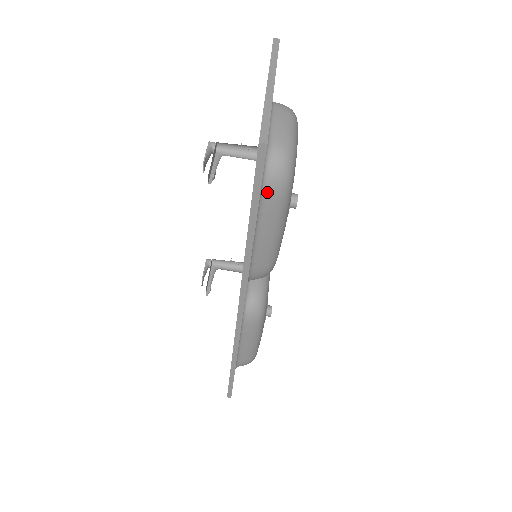
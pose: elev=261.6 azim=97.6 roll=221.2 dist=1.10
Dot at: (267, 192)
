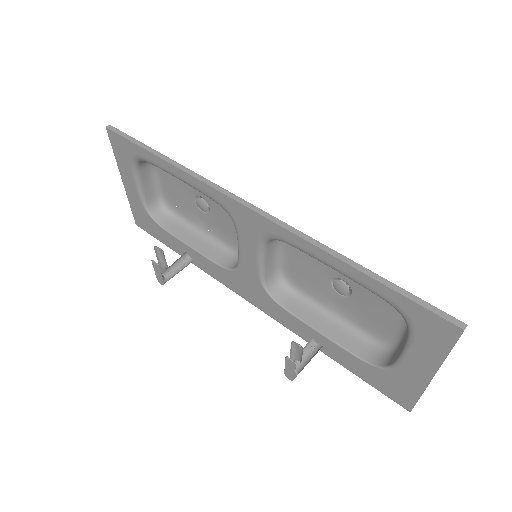
Dot at: occluded
